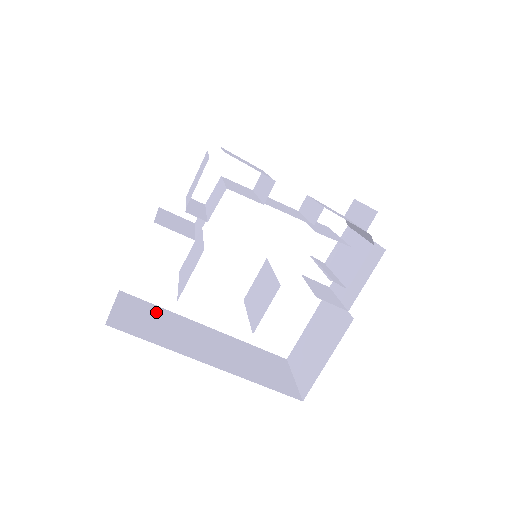
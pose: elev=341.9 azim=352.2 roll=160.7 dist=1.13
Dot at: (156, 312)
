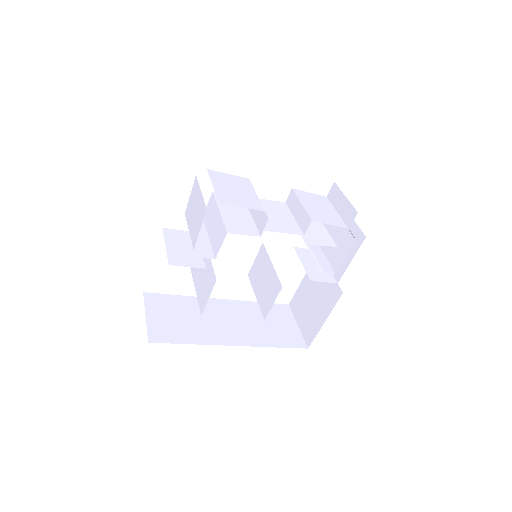
Dot at: (179, 304)
